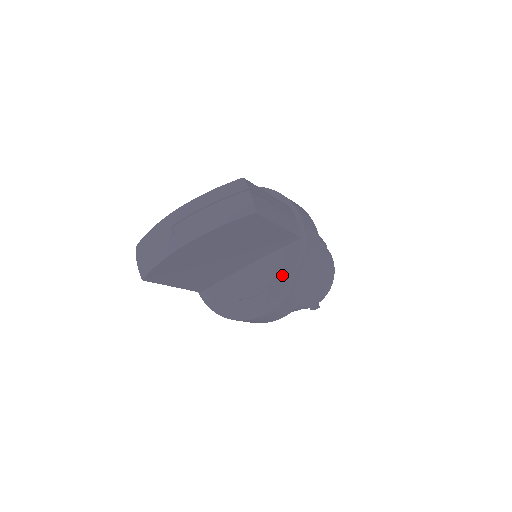
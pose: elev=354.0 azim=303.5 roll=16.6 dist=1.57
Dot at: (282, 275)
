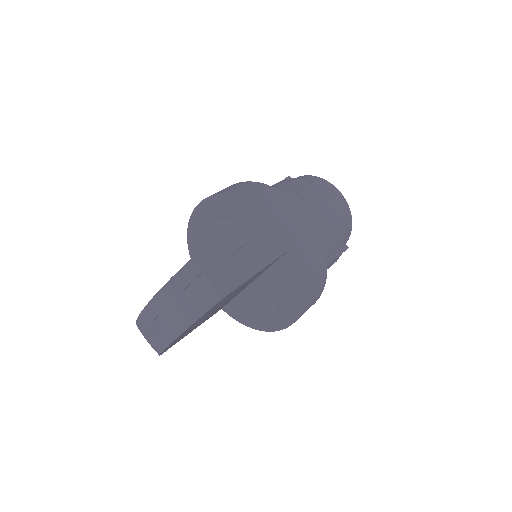
Dot at: (288, 288)
